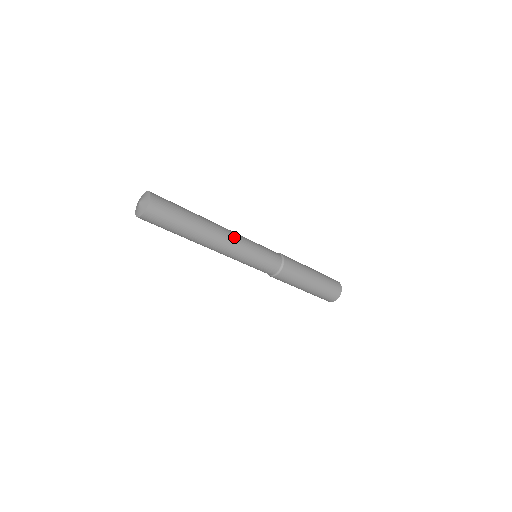
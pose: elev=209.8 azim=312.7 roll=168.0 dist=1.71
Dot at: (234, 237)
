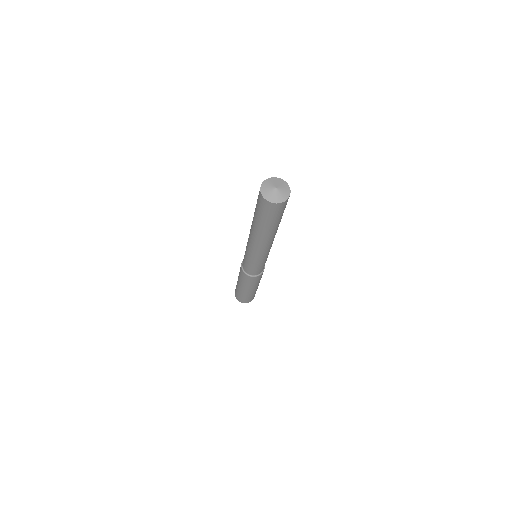
Dot at: occluded
